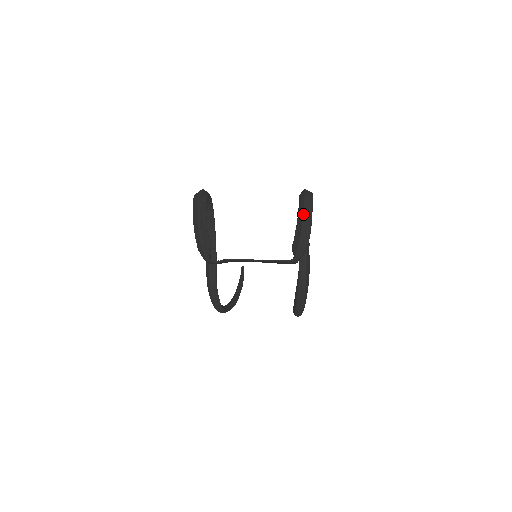
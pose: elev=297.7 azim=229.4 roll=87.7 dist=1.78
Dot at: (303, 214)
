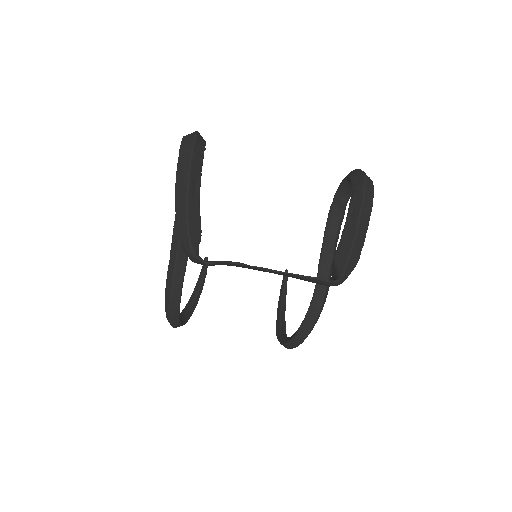
Dot at: (361, 209)
